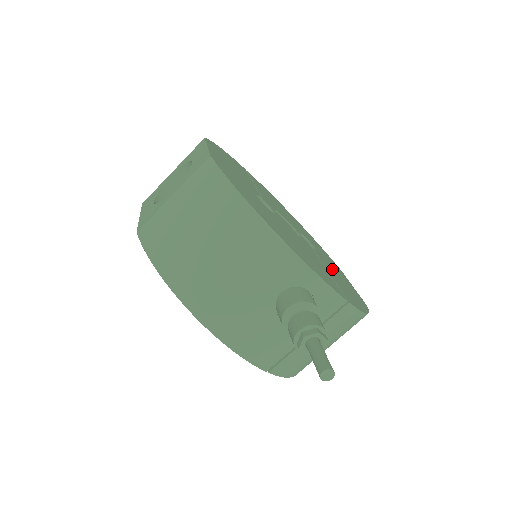
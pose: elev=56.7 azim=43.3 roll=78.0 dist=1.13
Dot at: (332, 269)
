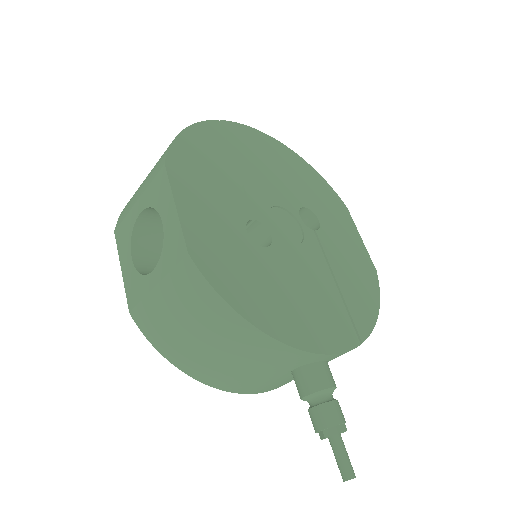
Dot at: (339, 250)
